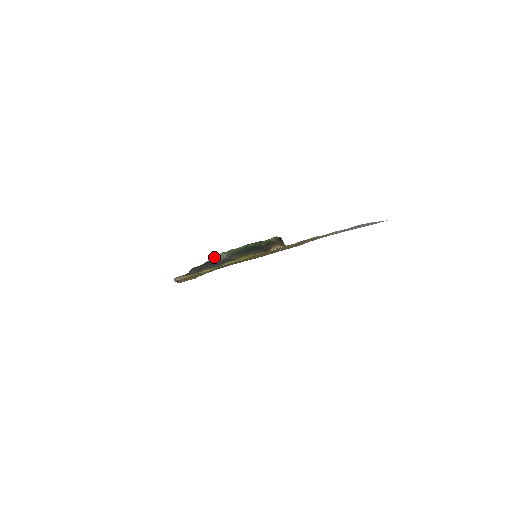
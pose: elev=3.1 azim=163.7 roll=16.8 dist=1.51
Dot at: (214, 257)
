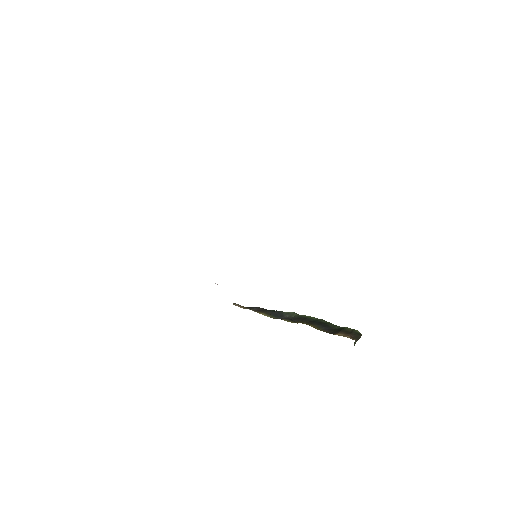
Dot at: occluded
